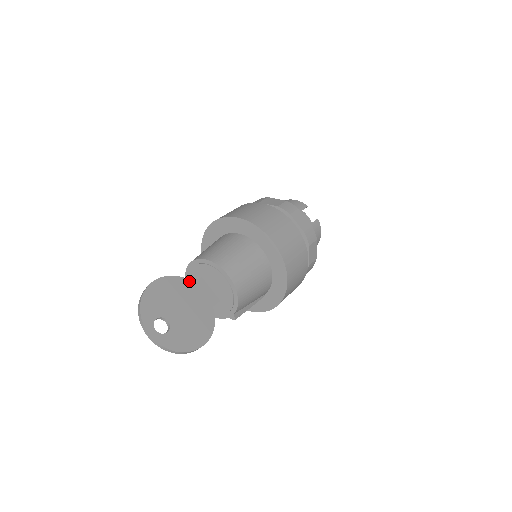
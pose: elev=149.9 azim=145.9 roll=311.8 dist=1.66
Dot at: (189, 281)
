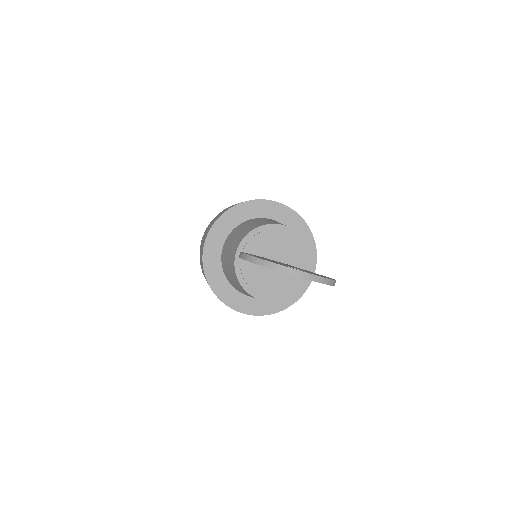
Dot at: occluded
